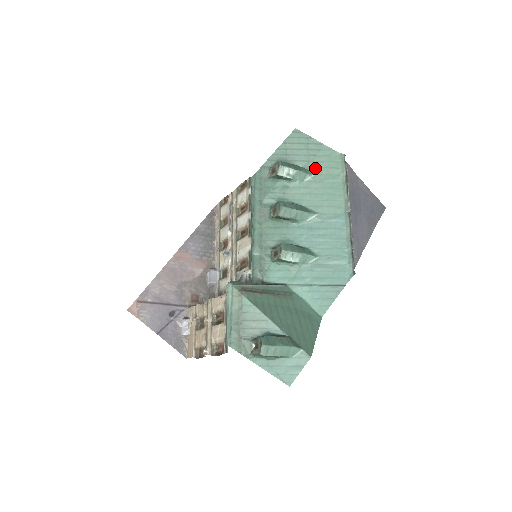
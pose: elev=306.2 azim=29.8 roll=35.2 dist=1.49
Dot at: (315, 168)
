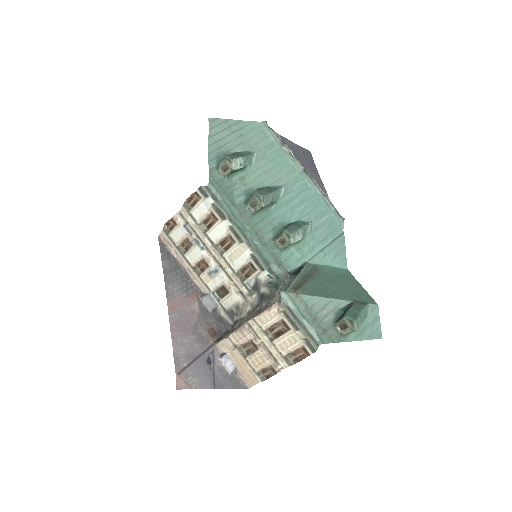
Dot at: (252, 146)
